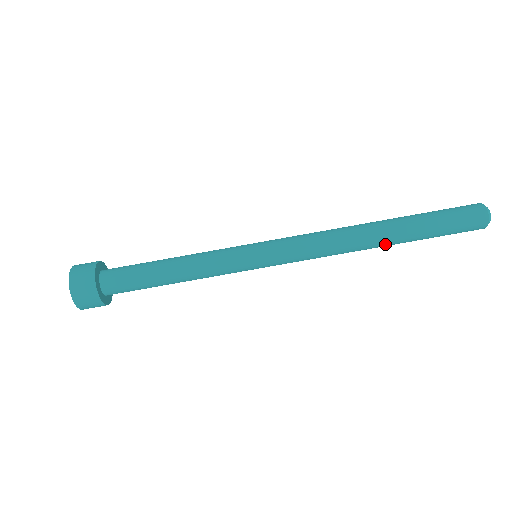
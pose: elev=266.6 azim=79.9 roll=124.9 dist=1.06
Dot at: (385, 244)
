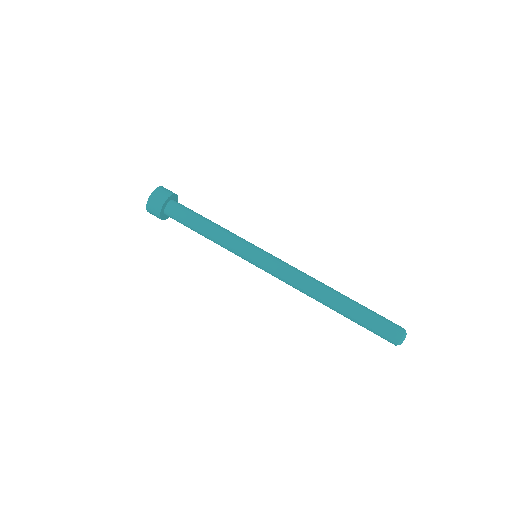
Dot at: (334, 299)
